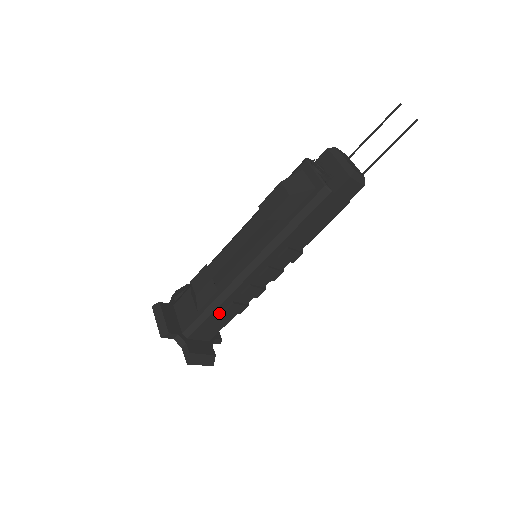
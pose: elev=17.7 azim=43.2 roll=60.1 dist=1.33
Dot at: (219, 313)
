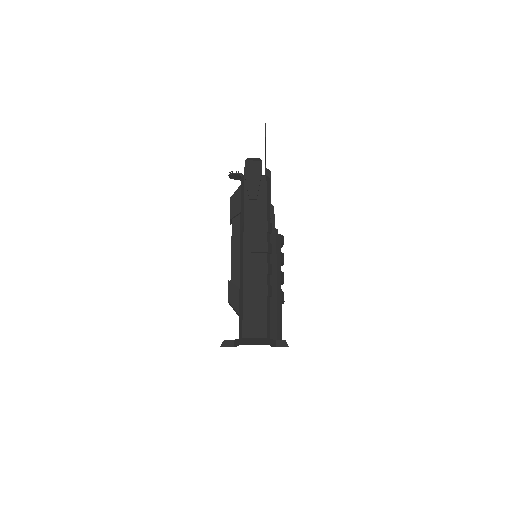
Dot at: (249, 302)
